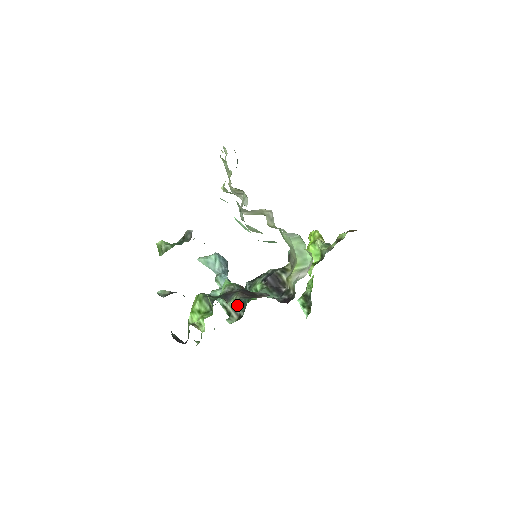
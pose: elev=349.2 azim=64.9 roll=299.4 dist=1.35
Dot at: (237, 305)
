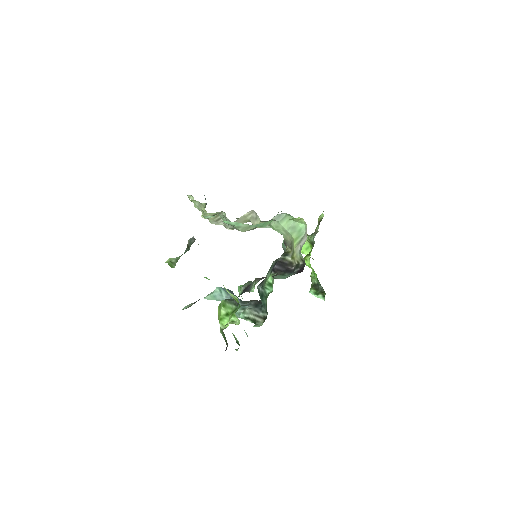
Dot at: (258, 311)
